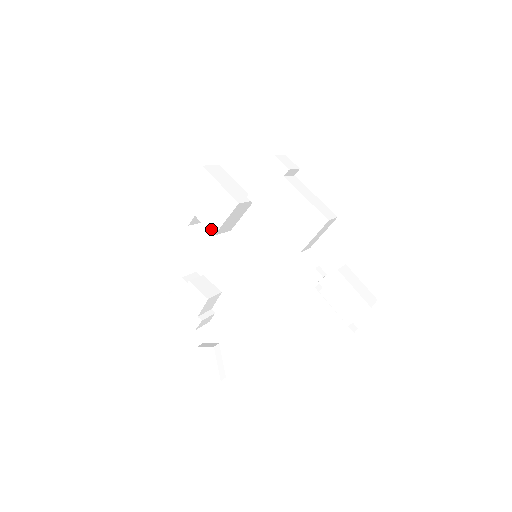
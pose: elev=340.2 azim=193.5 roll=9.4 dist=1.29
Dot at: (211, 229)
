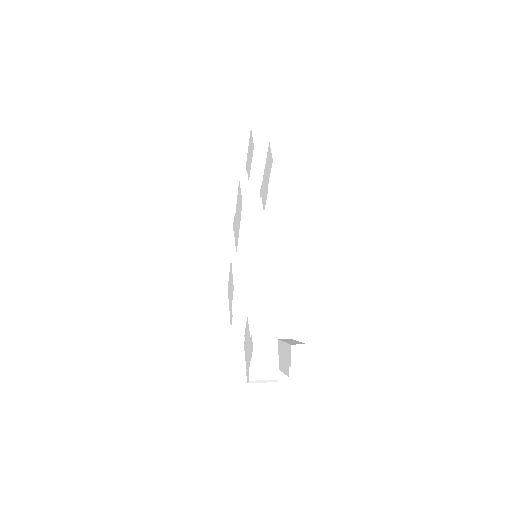
Dot at: (233, 291)
